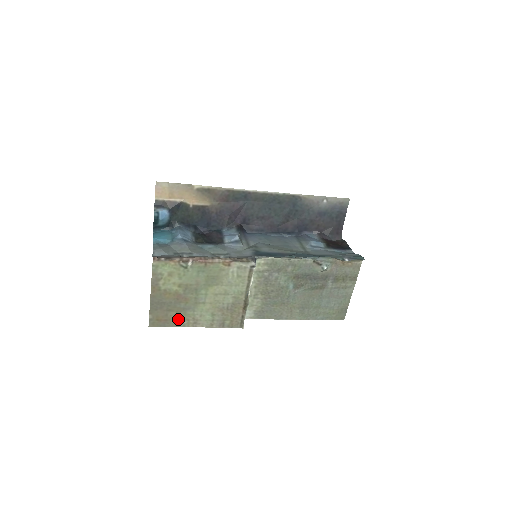
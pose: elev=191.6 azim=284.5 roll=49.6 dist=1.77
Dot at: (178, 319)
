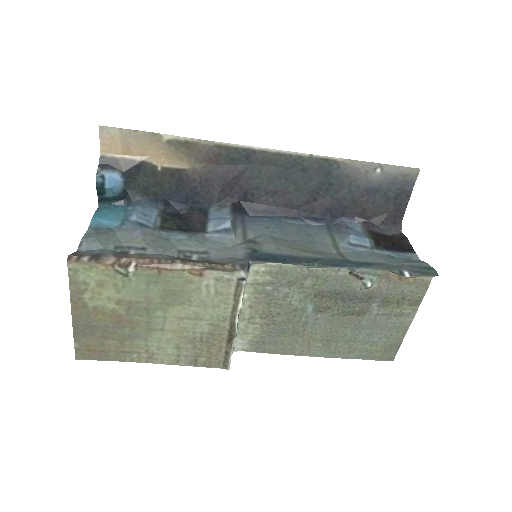
Dot at: (122, 350)
